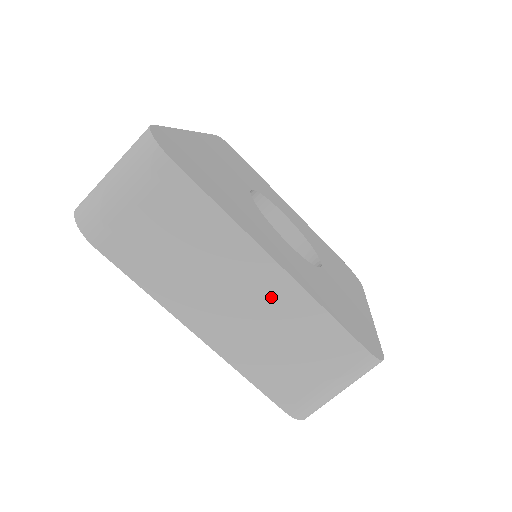
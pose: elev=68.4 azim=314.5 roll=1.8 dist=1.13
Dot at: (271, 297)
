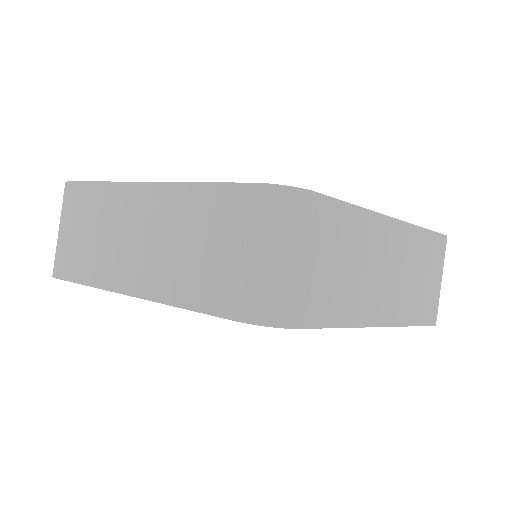
Dot at: (157, 212)
